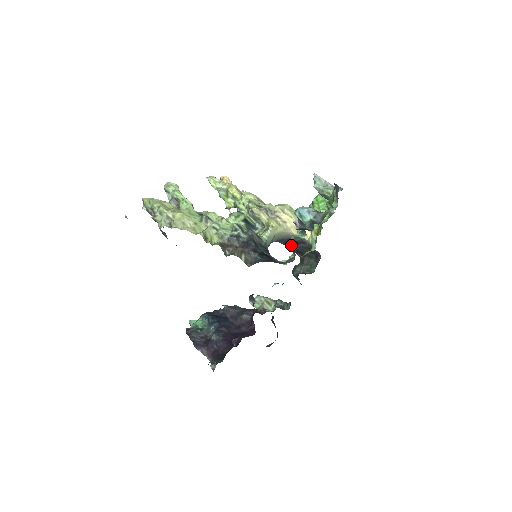
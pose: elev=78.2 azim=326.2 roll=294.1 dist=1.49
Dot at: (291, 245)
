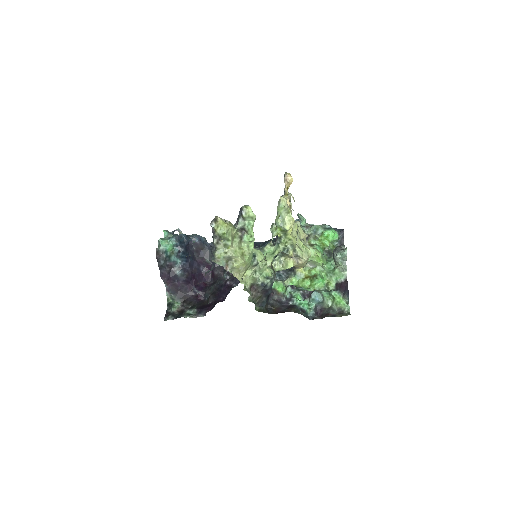
Dot at: (288, 291)
